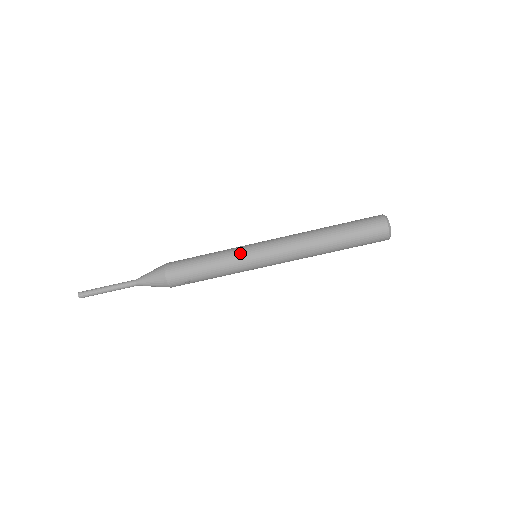
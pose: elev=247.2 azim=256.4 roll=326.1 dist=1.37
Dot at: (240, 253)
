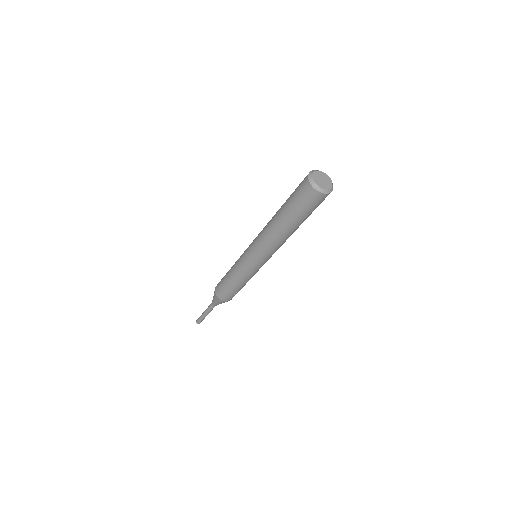
Dot at: (243, 267)
